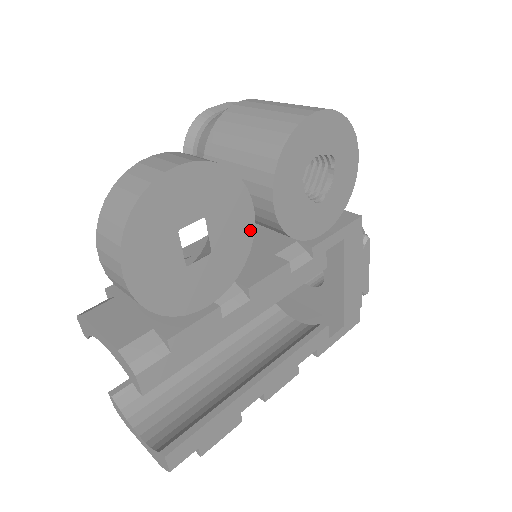
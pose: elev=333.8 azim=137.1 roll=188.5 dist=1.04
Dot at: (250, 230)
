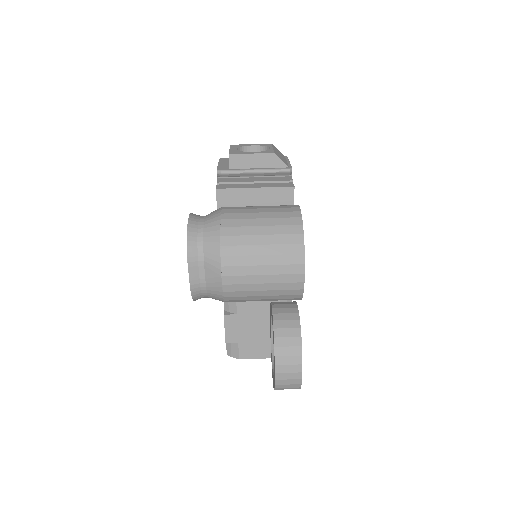
Dot at: occluded
